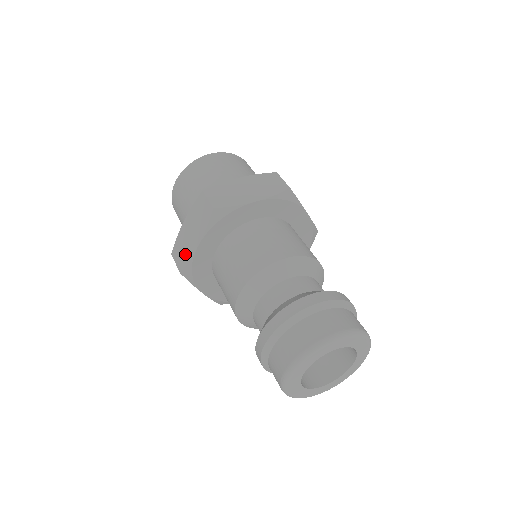
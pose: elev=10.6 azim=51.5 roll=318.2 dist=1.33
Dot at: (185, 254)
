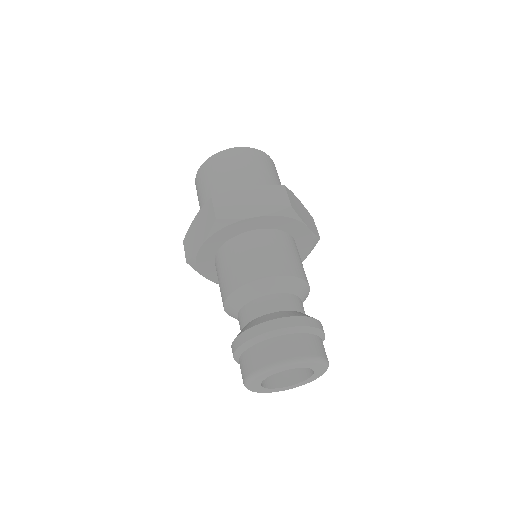
Dot at: (192, 248)
